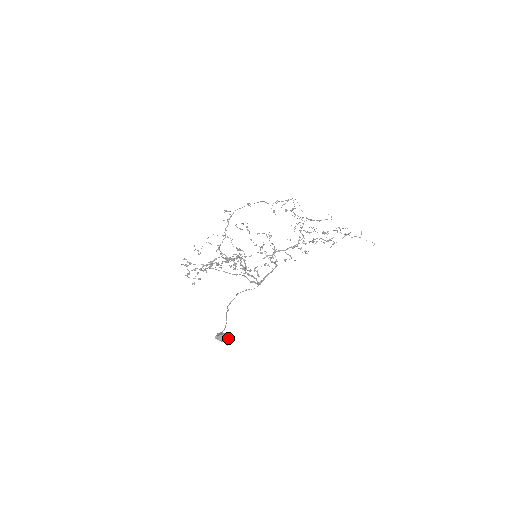
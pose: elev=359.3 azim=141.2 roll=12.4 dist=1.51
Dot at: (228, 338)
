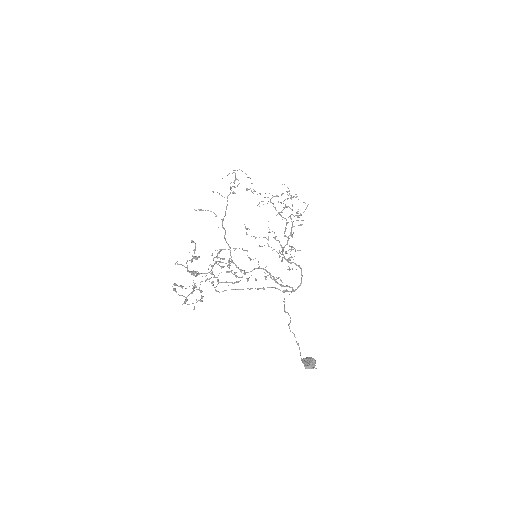
Dot at: (314, 362)
